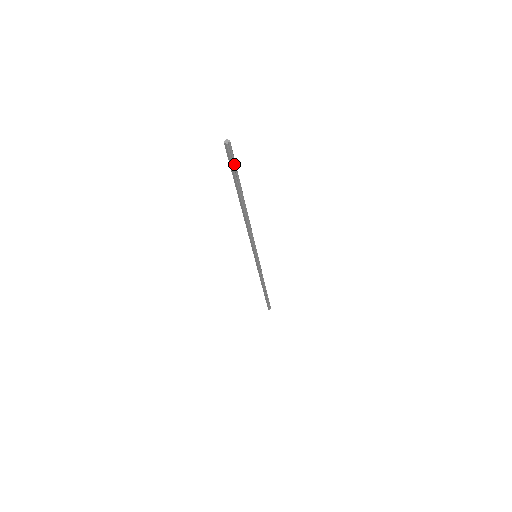
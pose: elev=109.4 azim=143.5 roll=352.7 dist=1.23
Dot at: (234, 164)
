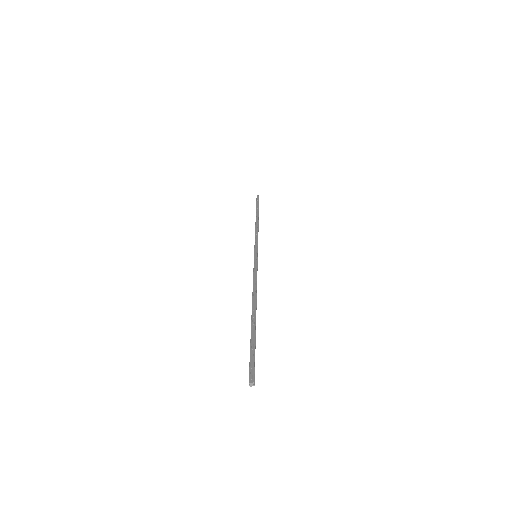
Dot at: (254, 359)
